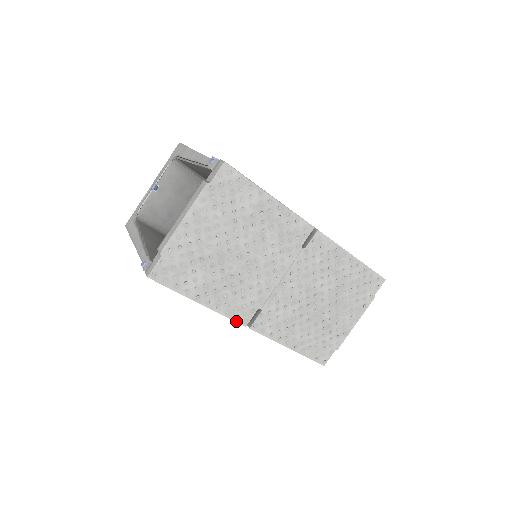
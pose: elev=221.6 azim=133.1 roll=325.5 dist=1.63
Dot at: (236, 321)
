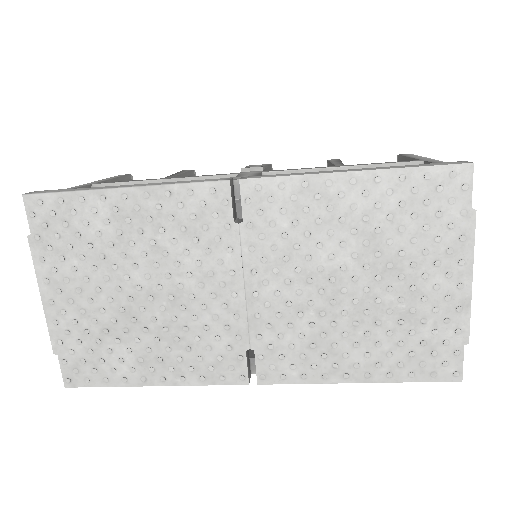
Dot at: (227, 384)
